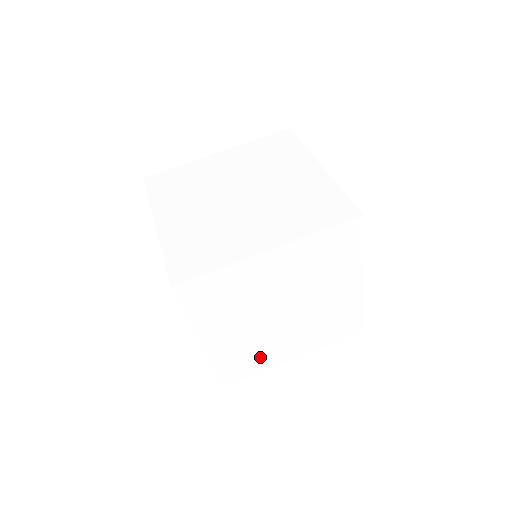
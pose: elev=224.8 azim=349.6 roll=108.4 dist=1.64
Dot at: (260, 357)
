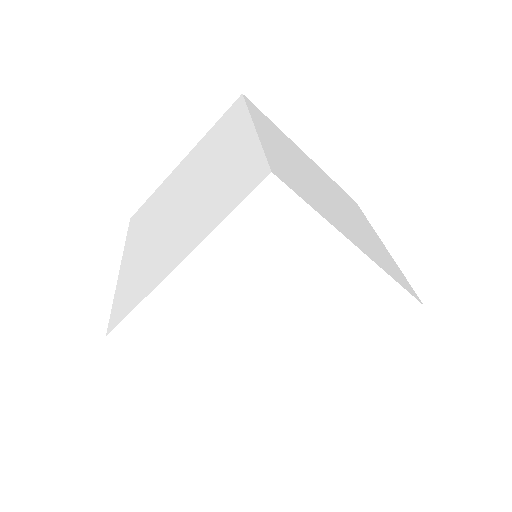
Dot at: (186, 344)
